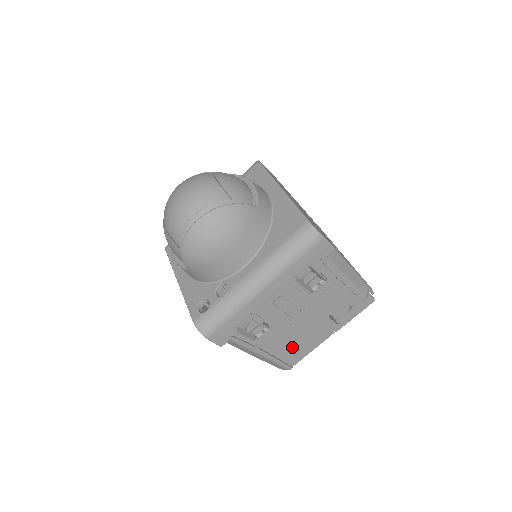
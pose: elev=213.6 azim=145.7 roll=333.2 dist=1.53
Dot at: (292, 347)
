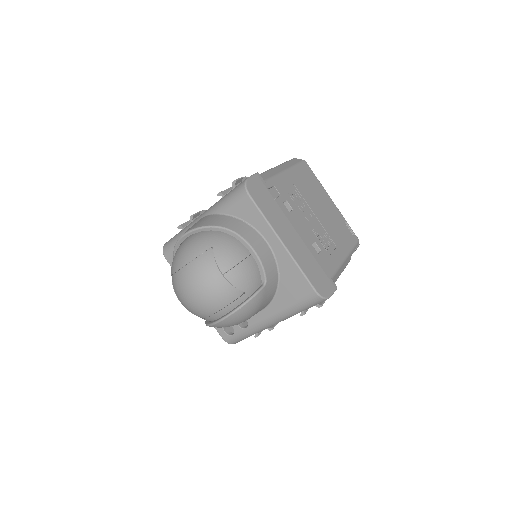
Dot at: occluded
